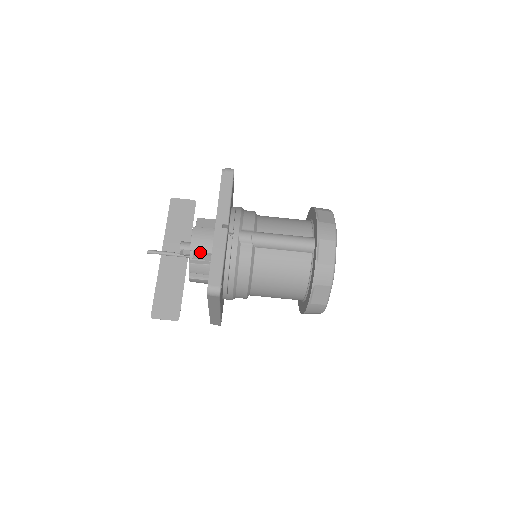
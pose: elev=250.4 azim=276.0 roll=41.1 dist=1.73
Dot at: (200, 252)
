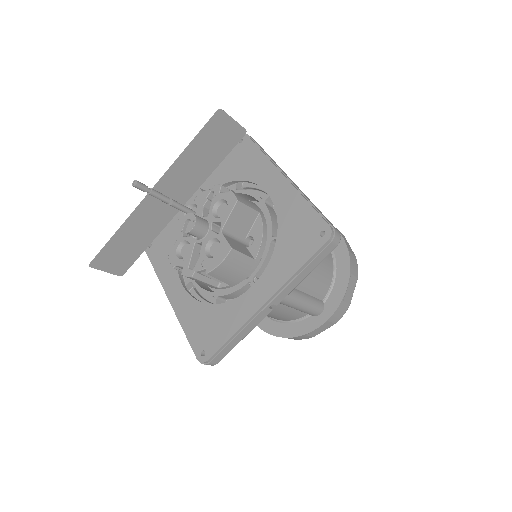
Dot at: occluded
